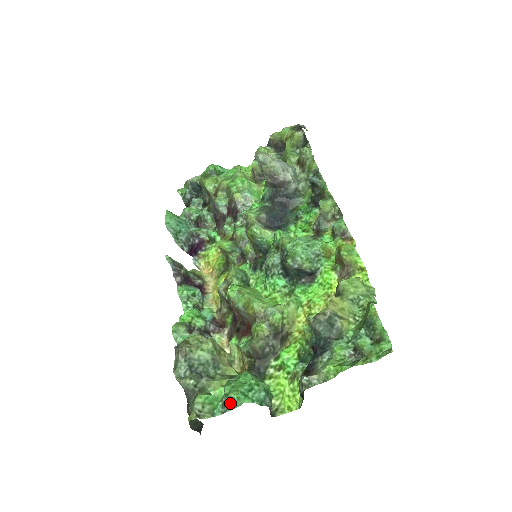
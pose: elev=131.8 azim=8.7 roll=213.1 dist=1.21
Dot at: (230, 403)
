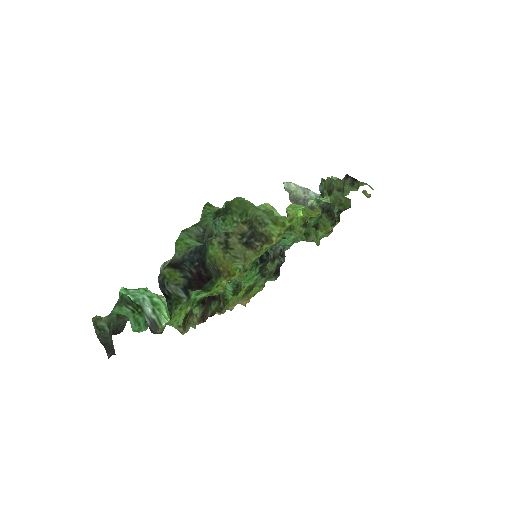
Dot at: (118, 301)
